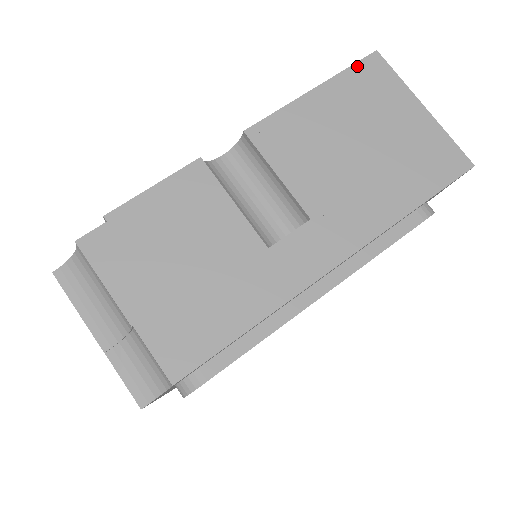
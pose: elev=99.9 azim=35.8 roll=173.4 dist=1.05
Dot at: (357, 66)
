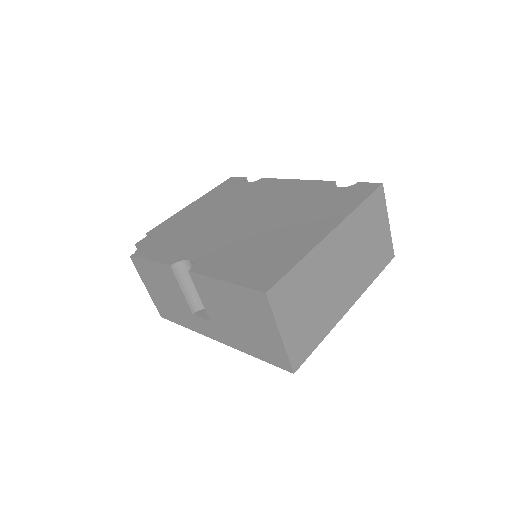
Dot at: (251, 291)
